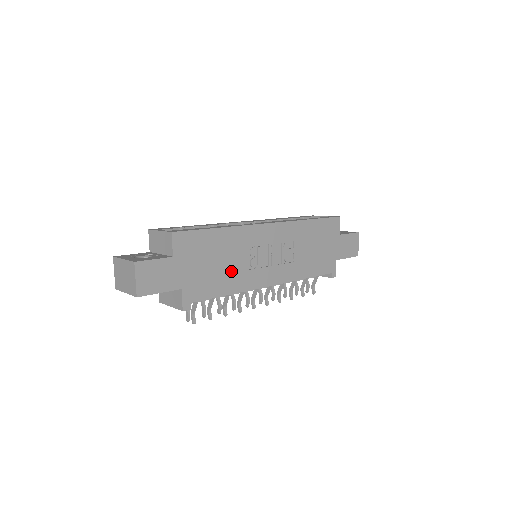
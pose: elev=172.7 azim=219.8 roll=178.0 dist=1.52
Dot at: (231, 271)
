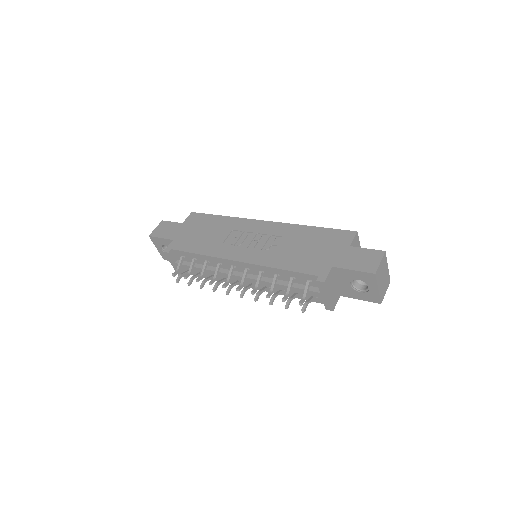
Dot at: (212, 241)
